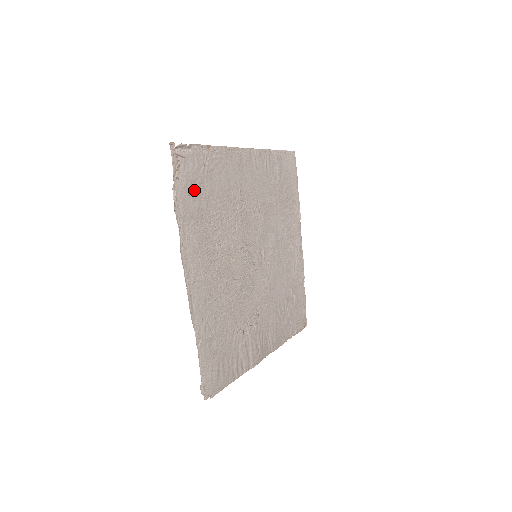
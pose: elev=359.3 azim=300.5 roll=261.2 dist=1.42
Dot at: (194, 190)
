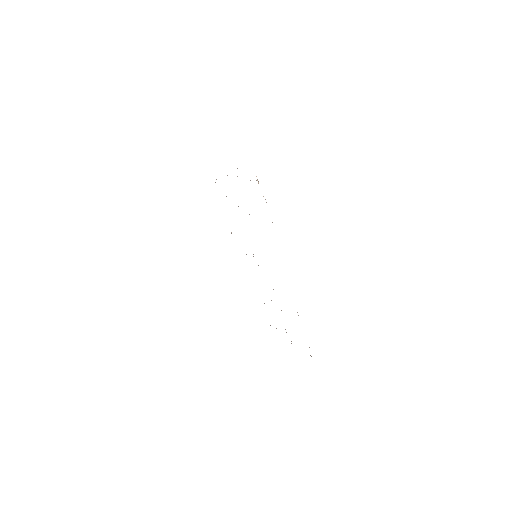
Dot at: occluded
